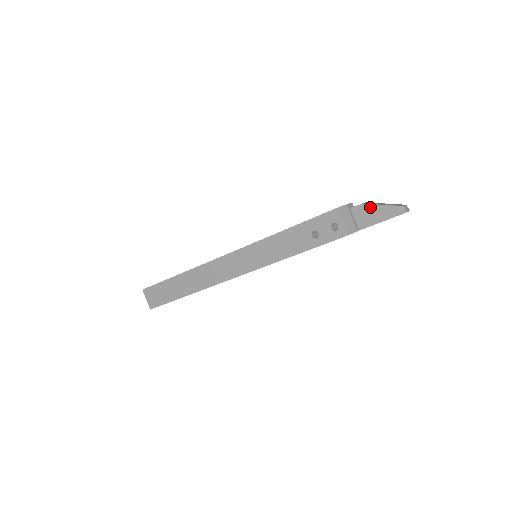
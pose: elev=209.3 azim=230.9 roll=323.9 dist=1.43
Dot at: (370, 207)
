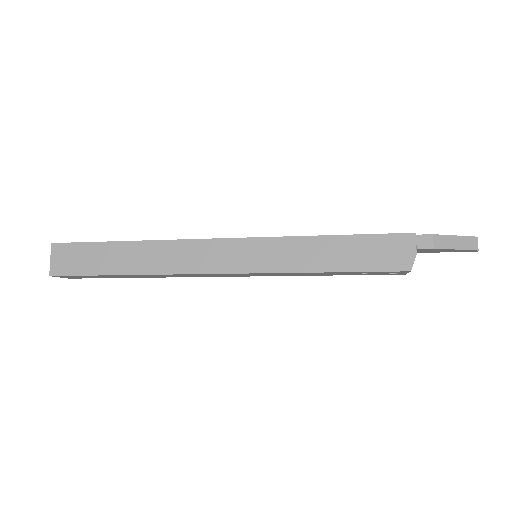
Dot at: (441, 250)
